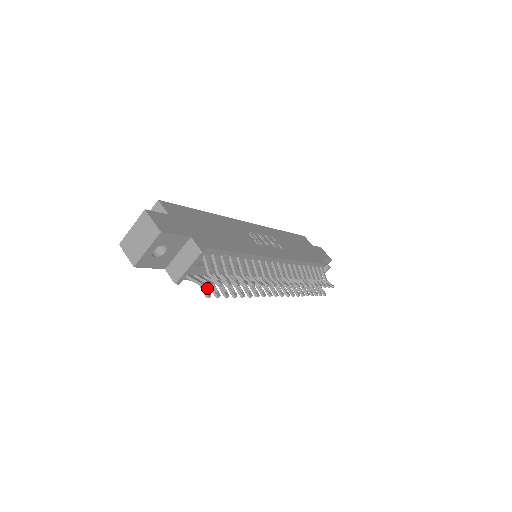
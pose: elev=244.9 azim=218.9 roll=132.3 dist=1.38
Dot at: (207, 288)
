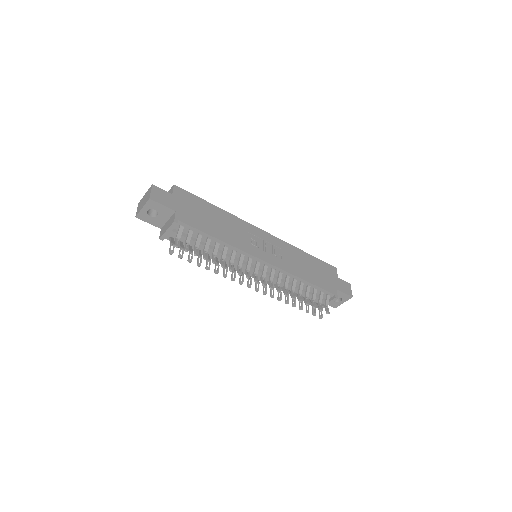
Dot at: occluded
